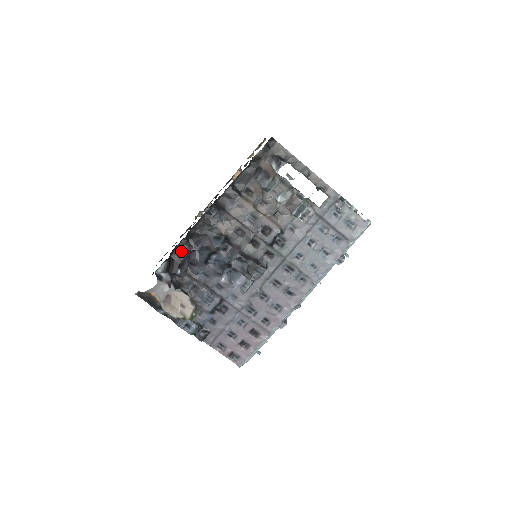
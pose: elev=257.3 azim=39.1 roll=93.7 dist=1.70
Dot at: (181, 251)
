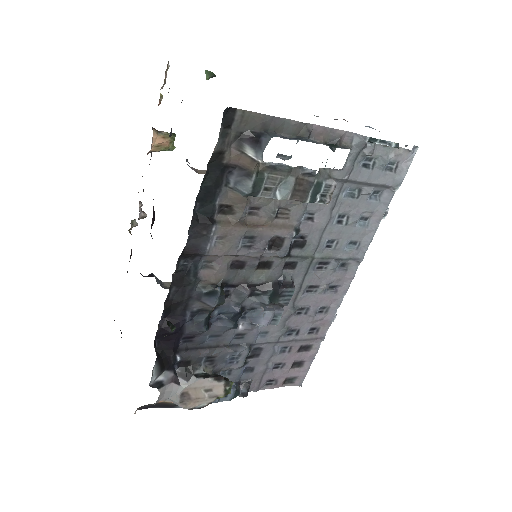
Dot at: occluded
